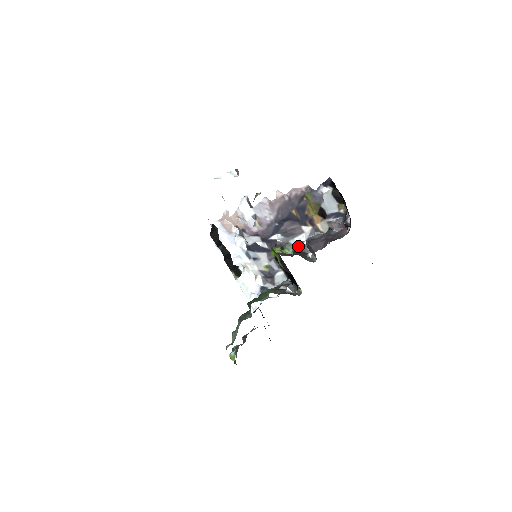
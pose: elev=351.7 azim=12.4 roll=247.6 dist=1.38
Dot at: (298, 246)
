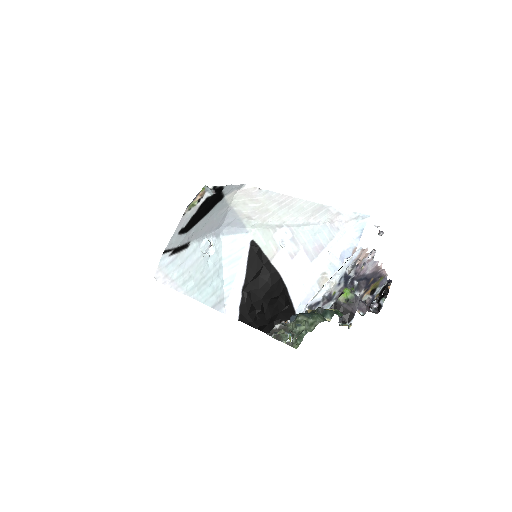
Dot at: occluded
